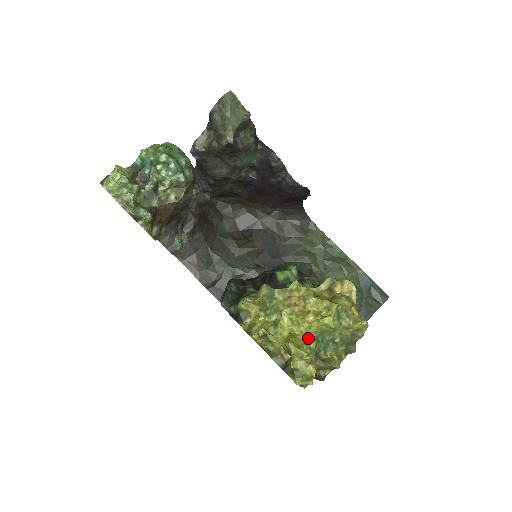
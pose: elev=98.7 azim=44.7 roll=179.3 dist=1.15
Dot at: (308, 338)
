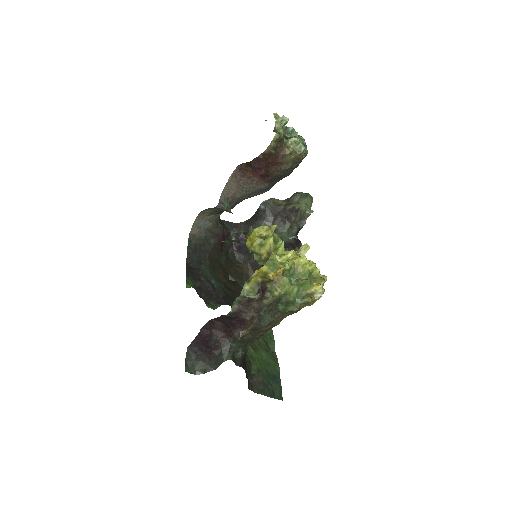
Dot at: (287, 261)
